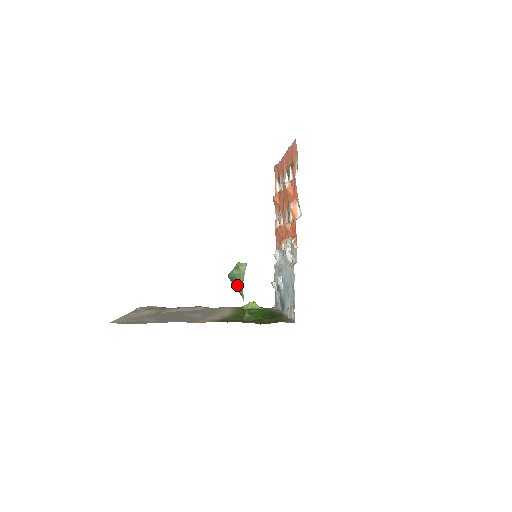
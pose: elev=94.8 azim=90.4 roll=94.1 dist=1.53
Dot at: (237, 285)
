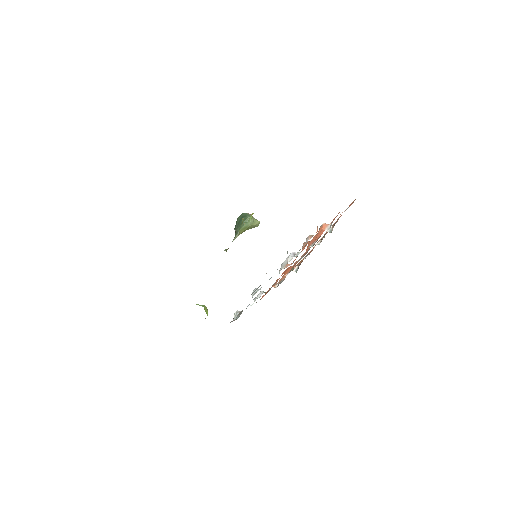
Dot at: occluded
